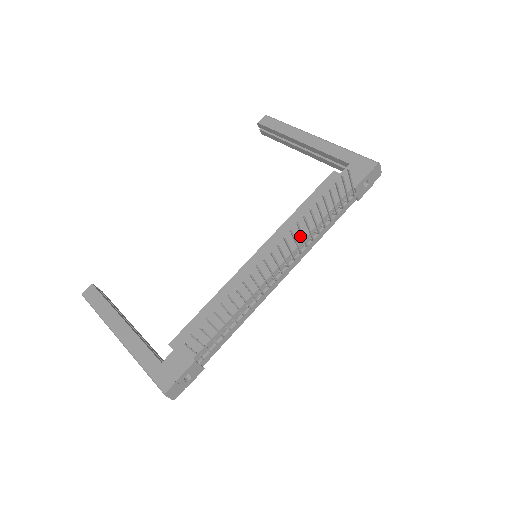
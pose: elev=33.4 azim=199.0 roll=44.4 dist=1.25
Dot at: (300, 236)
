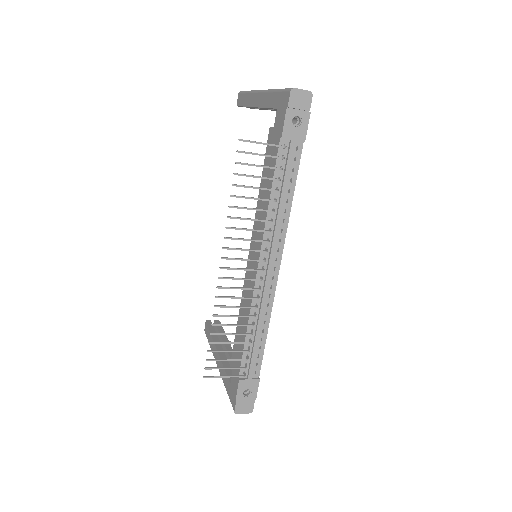
Dot at: (263, 223)
